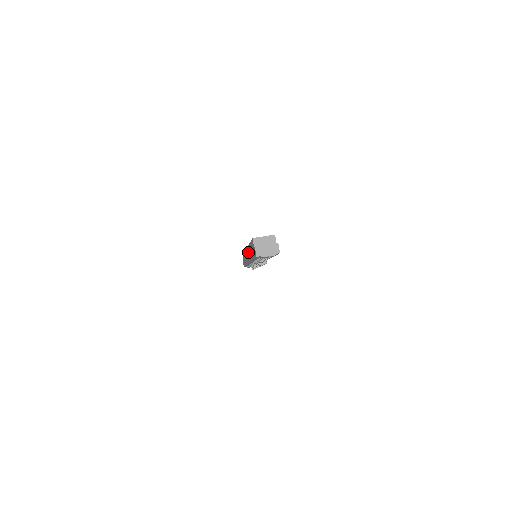
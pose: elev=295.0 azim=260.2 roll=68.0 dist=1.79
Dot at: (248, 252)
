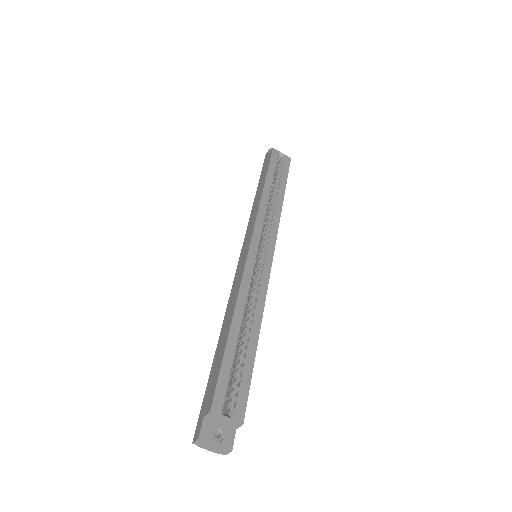
Dot at: (237, 283)
